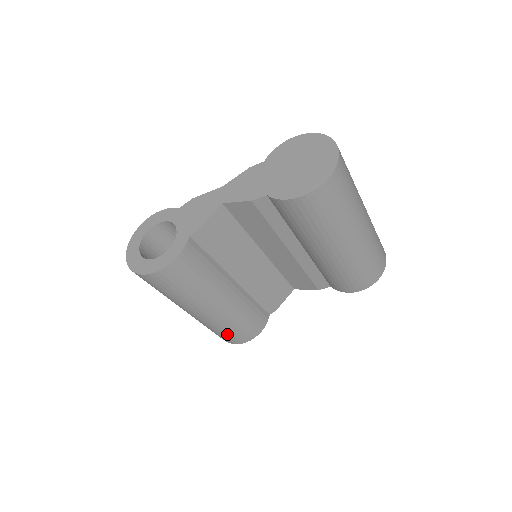
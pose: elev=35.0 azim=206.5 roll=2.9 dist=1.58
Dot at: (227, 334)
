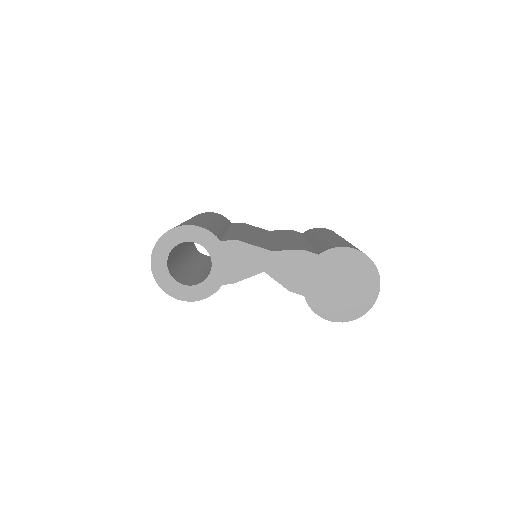
Dot at: occluded
